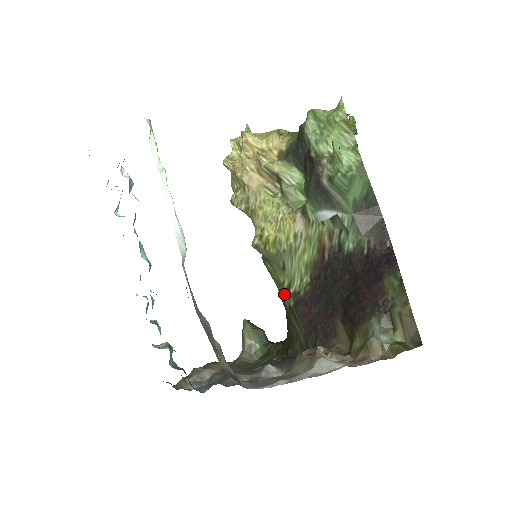
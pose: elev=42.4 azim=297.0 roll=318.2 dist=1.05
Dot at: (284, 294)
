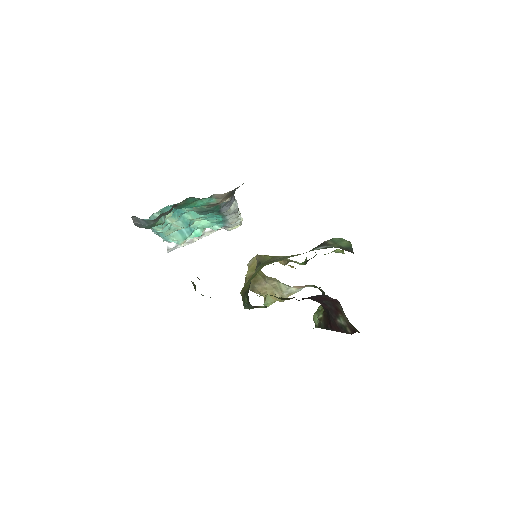
Dot at: occluded
